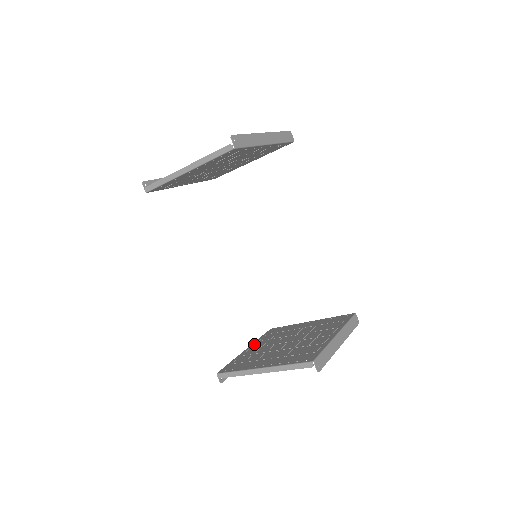
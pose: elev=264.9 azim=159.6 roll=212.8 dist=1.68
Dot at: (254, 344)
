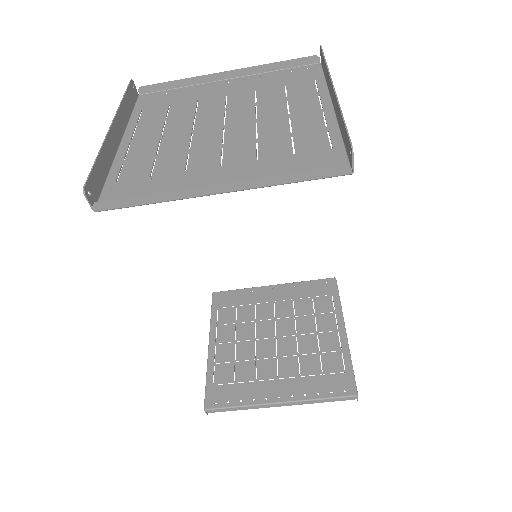
Dot at: (215, 334)
